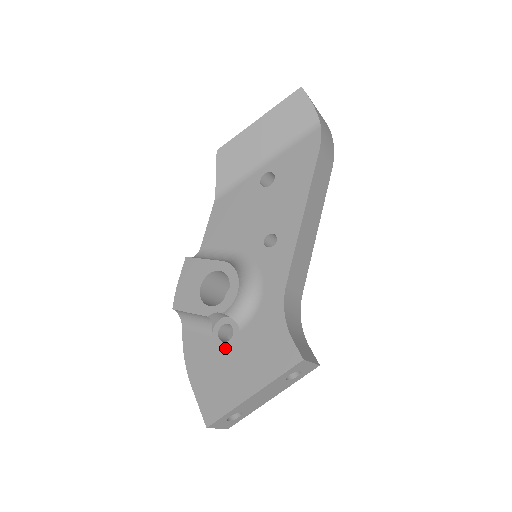
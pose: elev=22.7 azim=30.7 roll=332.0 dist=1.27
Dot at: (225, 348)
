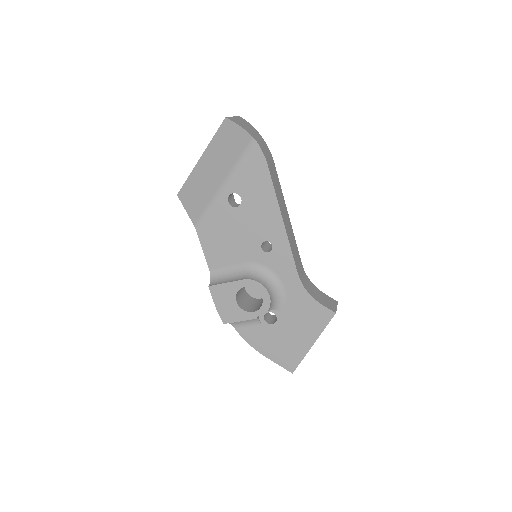
Dot at: (276, 327)
